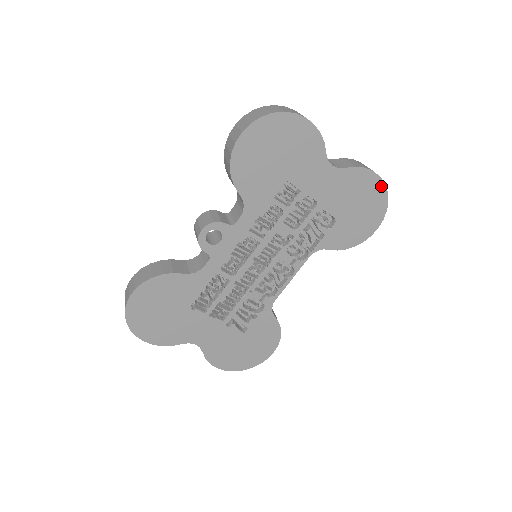
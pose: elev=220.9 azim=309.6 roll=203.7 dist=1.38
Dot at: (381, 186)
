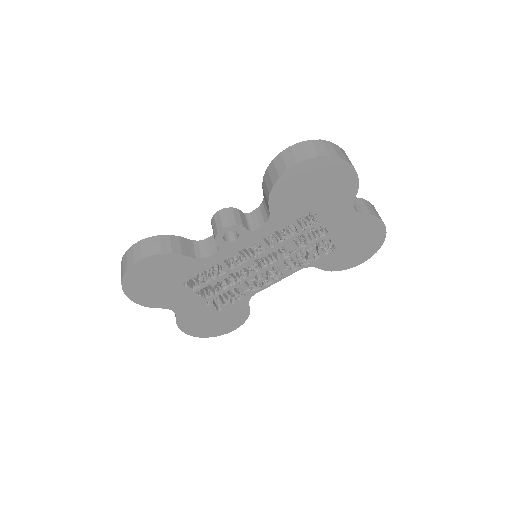
Dot at: (382, 234)
